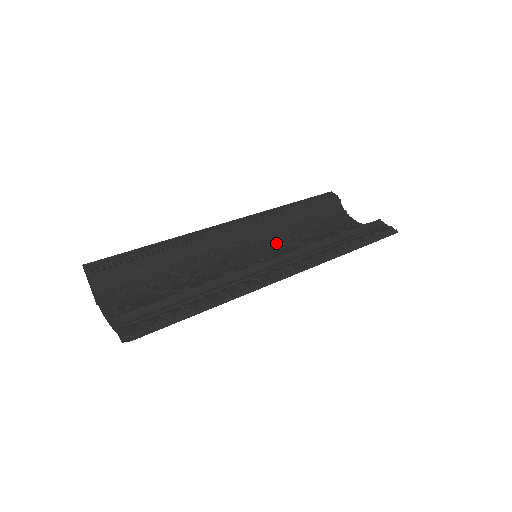
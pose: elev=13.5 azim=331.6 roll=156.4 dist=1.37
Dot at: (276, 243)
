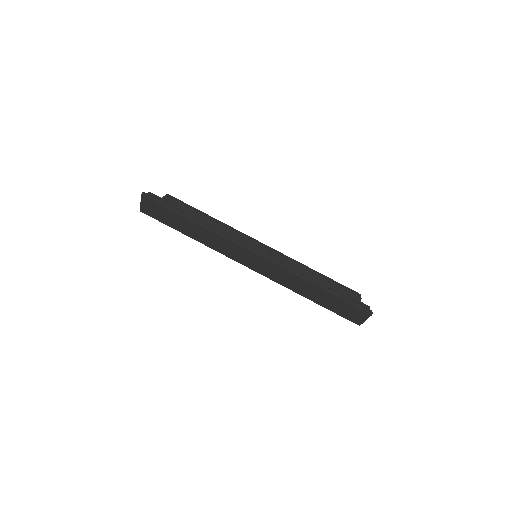
Dot at: occluded
